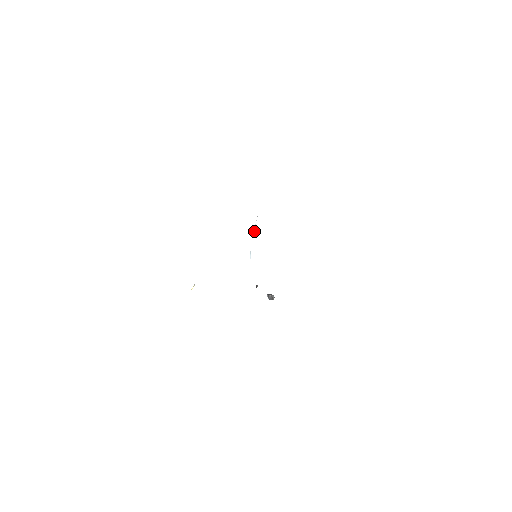
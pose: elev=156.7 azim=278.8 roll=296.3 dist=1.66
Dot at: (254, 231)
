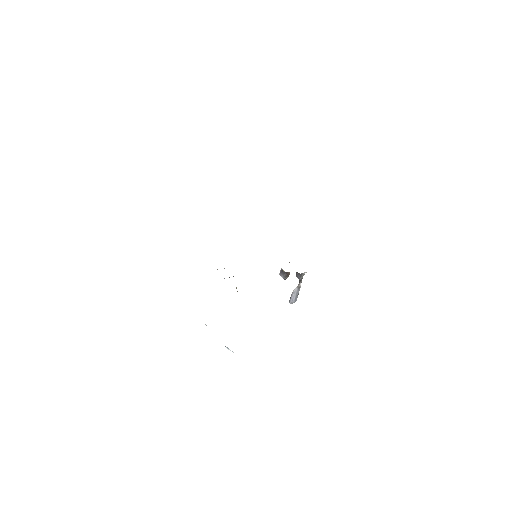
Dot at: occluded
